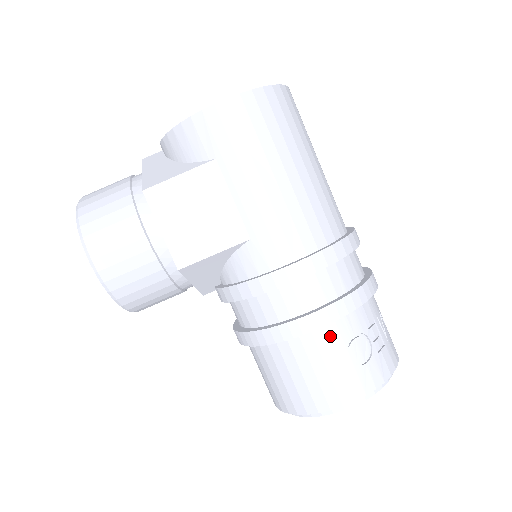
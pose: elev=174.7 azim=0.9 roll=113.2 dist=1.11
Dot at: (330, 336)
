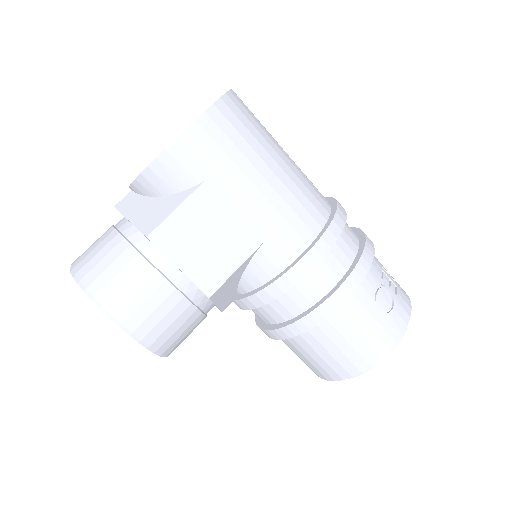
Dot at: (359, 298)
